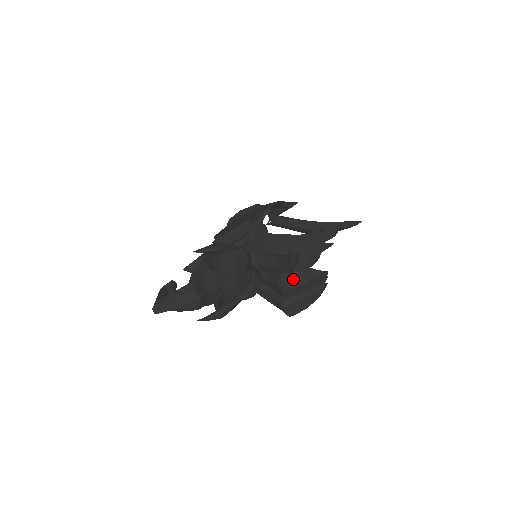
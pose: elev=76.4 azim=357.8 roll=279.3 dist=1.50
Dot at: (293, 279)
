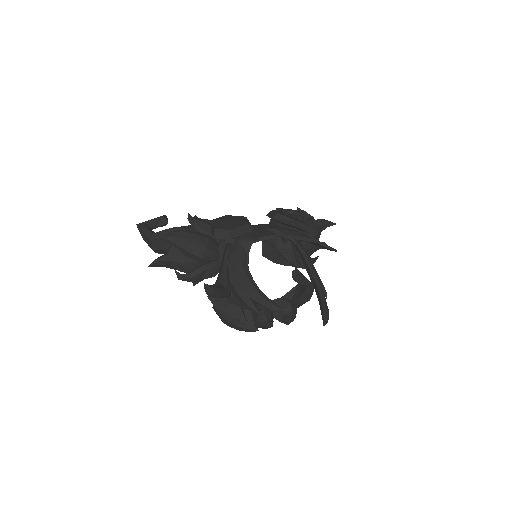
Dot at: (222, 302)
